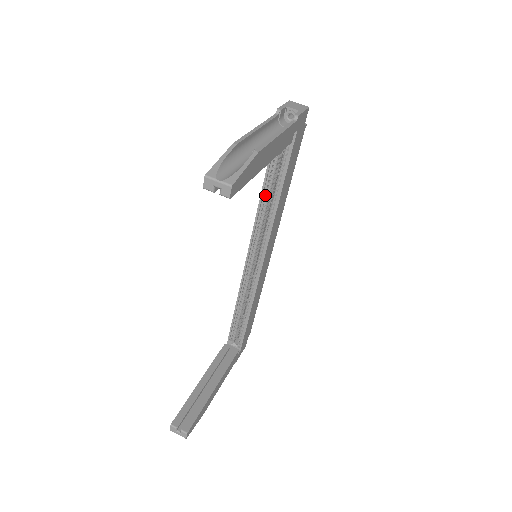
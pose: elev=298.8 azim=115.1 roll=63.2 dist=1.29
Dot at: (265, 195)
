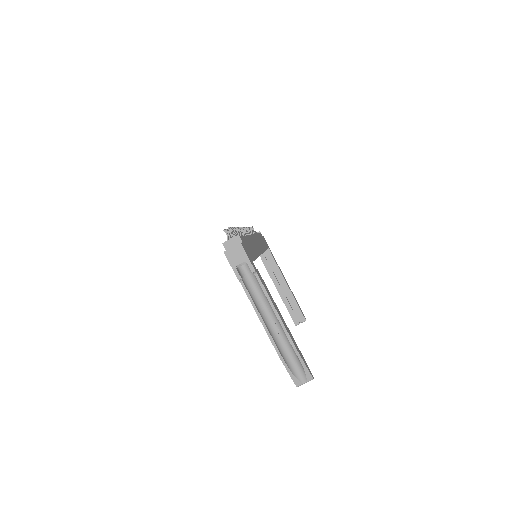
Dot at: occluded
